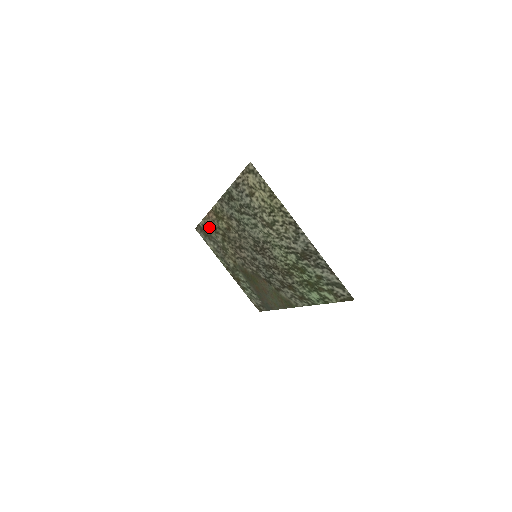
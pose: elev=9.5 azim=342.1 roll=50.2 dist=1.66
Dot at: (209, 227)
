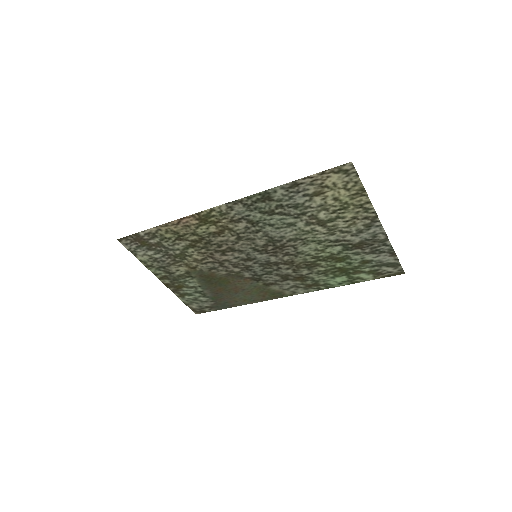
Dot at: (165, 235)
